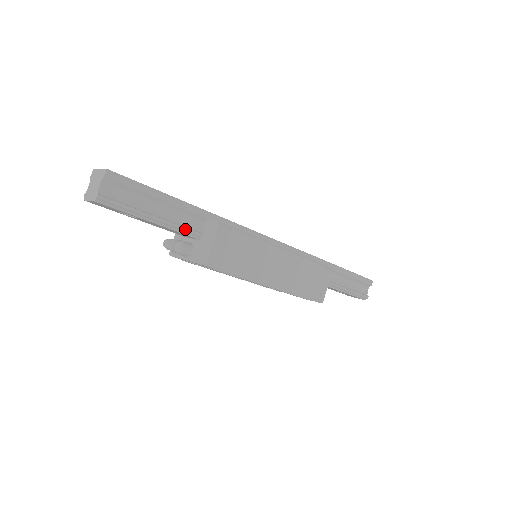
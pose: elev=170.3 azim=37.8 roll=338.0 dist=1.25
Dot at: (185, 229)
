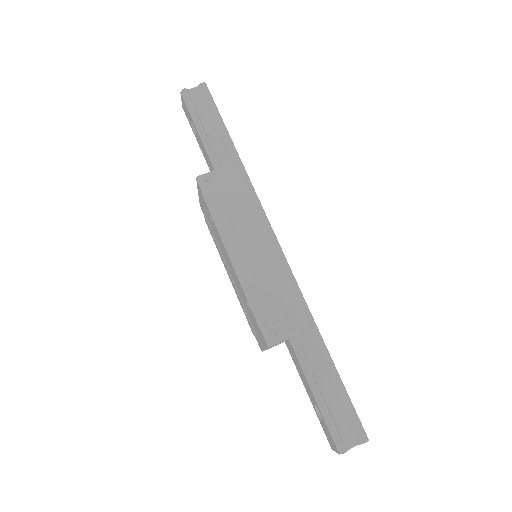
Dot at: (215, 159)
